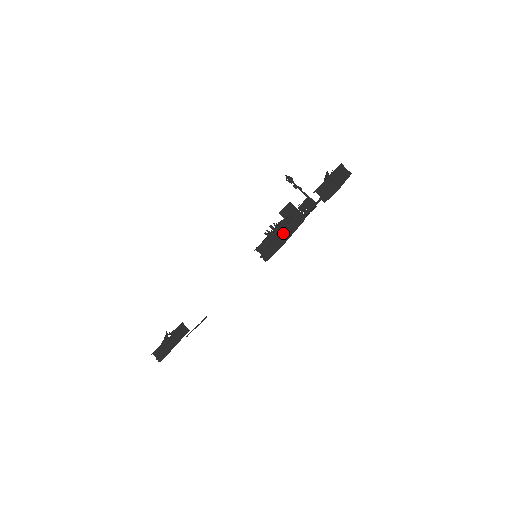
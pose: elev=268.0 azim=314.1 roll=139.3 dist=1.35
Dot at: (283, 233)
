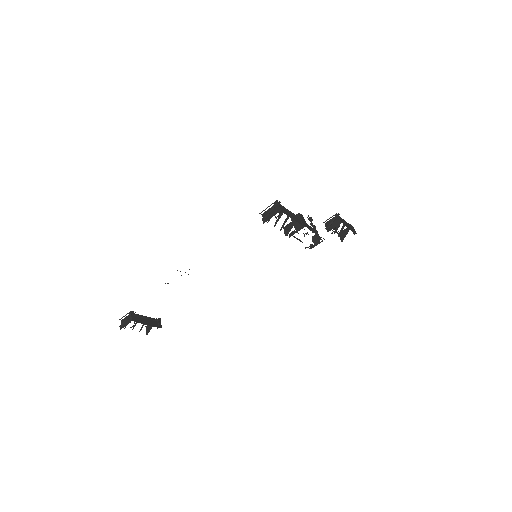
Dot at: (287, 212)
